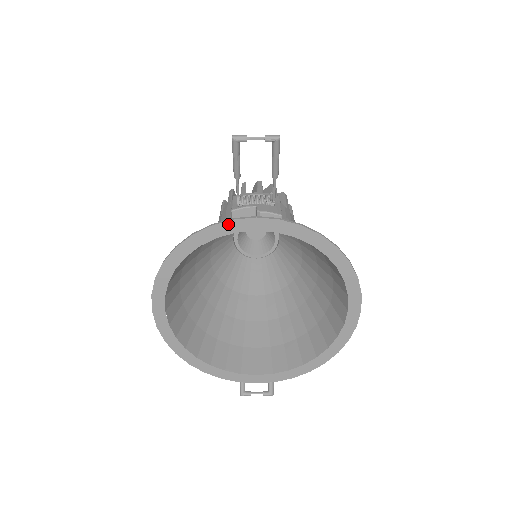
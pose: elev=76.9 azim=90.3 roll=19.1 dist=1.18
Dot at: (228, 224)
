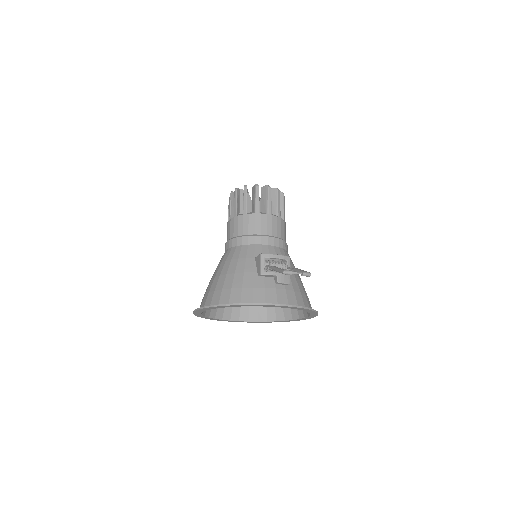
Dot at: (263, 305)
